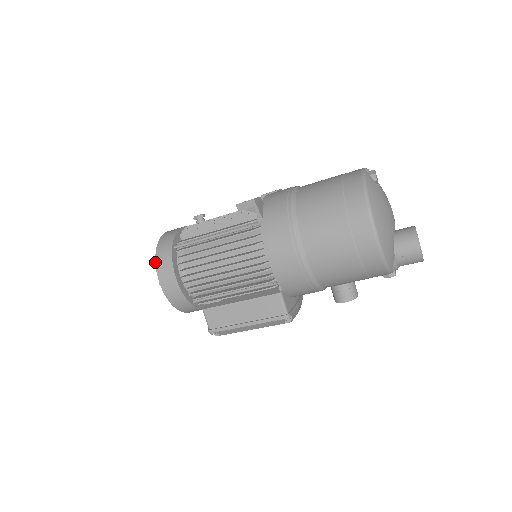
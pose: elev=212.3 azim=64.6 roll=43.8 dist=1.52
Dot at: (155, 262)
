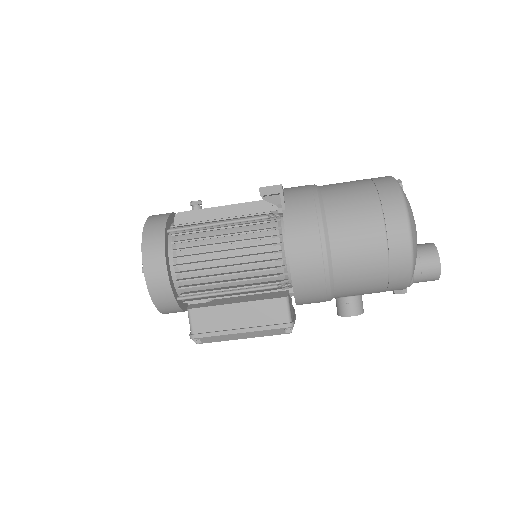
Dot at: (141, 244)
